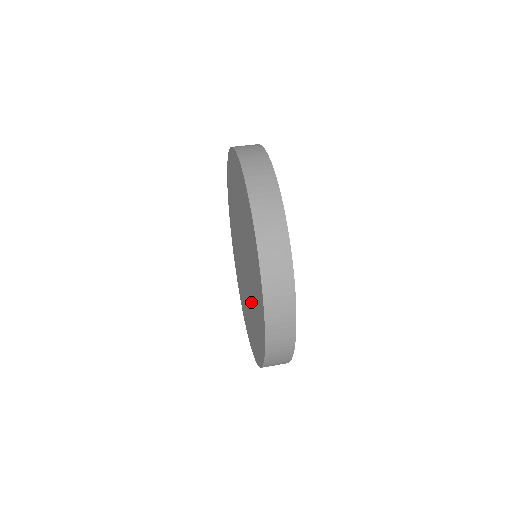
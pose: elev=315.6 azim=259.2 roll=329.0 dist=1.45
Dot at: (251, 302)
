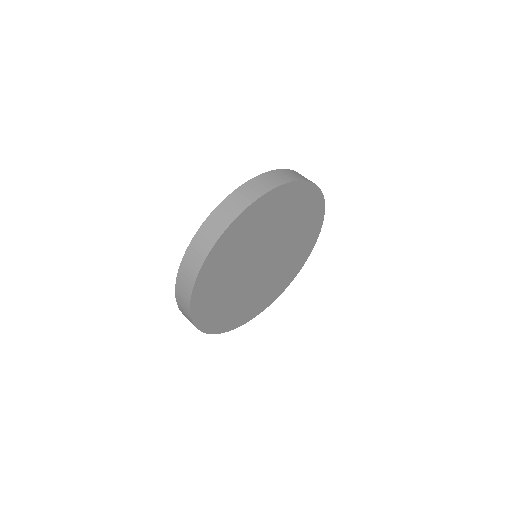
Dot at: occluded
